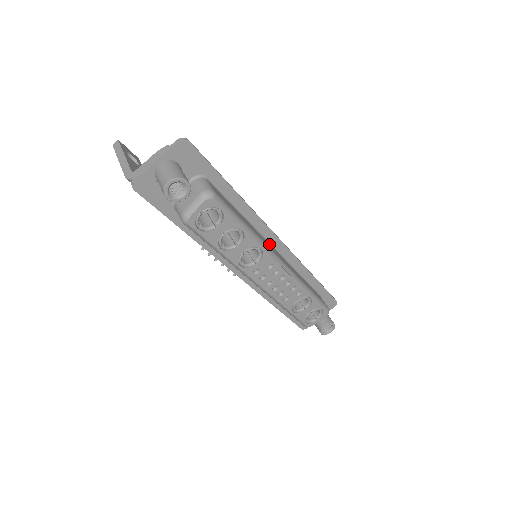
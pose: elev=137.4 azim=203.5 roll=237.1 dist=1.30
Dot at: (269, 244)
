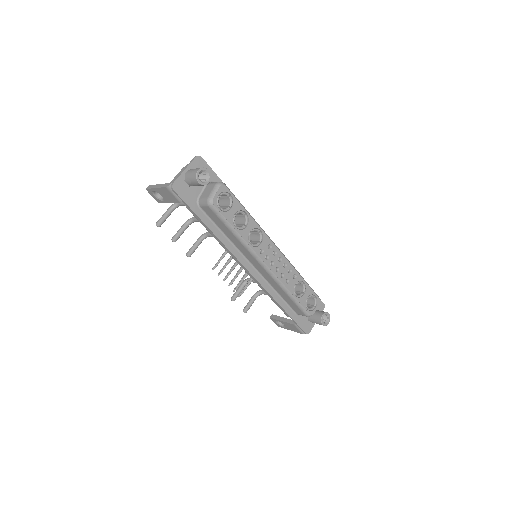
Dot at: occluded
